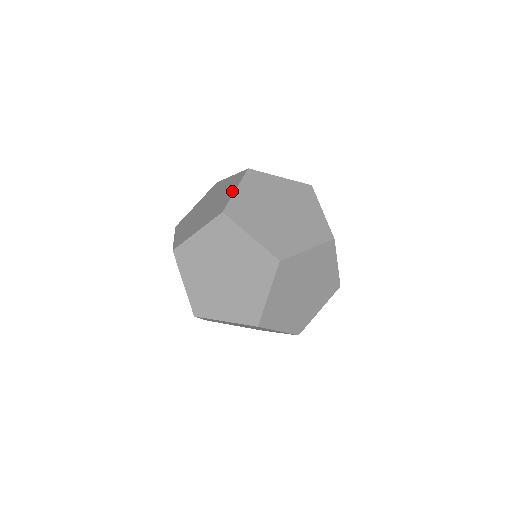
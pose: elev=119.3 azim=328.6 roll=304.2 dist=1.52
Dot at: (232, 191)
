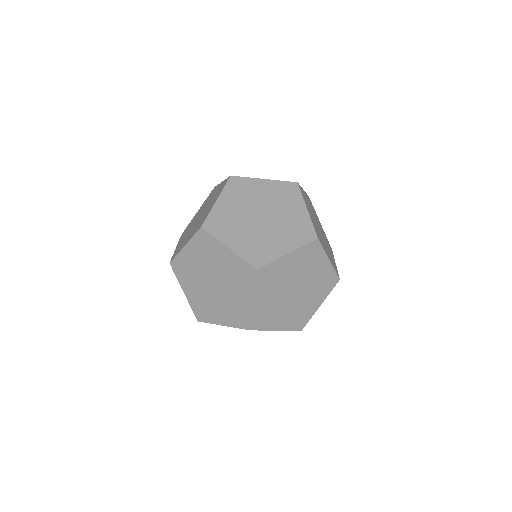
Dot at: occluded
